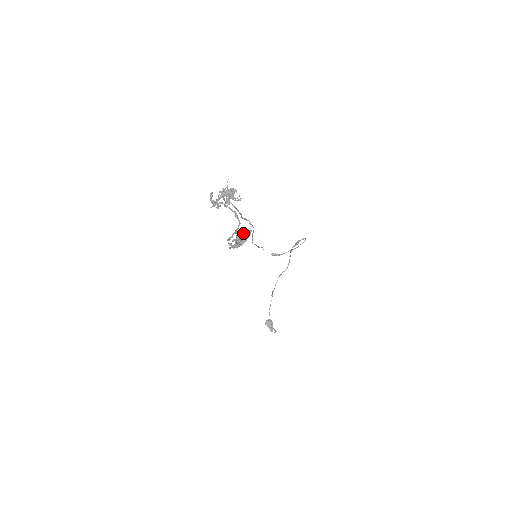
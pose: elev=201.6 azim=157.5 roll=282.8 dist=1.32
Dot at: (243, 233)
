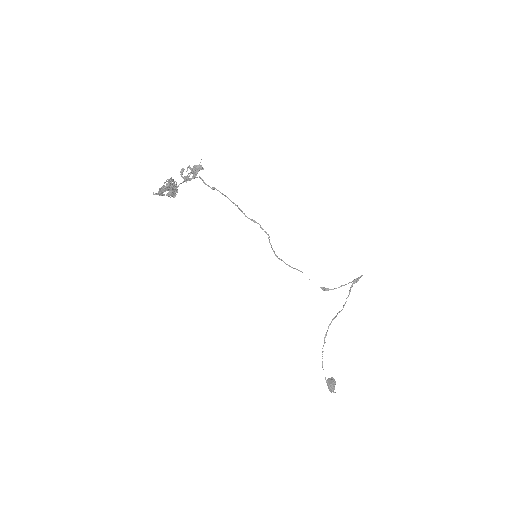
Dot at: (175, 187)
